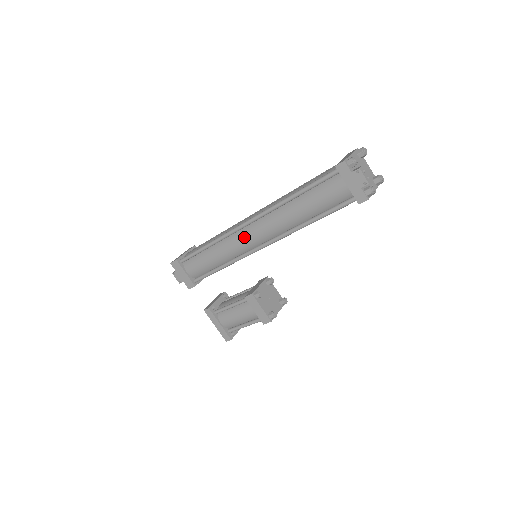
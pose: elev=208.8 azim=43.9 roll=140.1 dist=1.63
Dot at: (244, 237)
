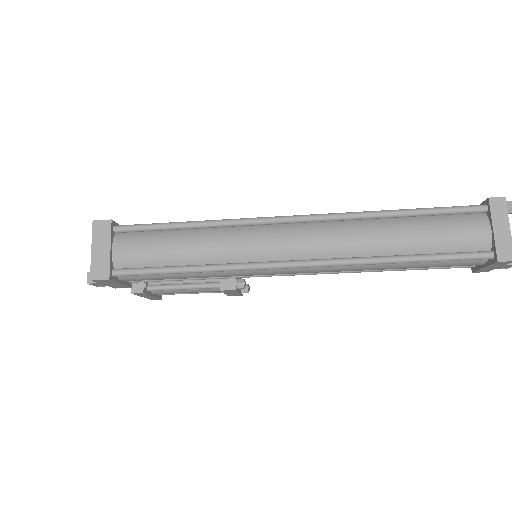
Dot at: (277, 273)
